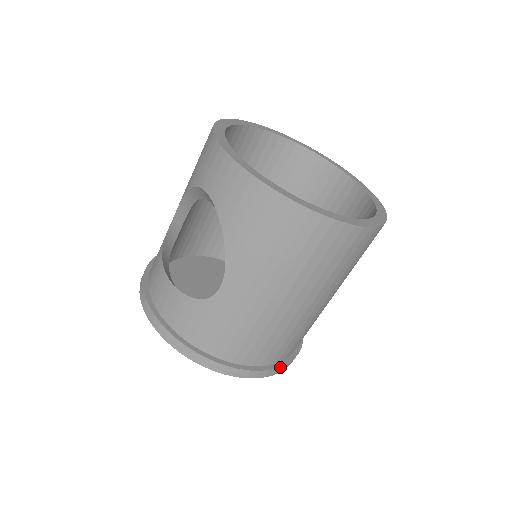
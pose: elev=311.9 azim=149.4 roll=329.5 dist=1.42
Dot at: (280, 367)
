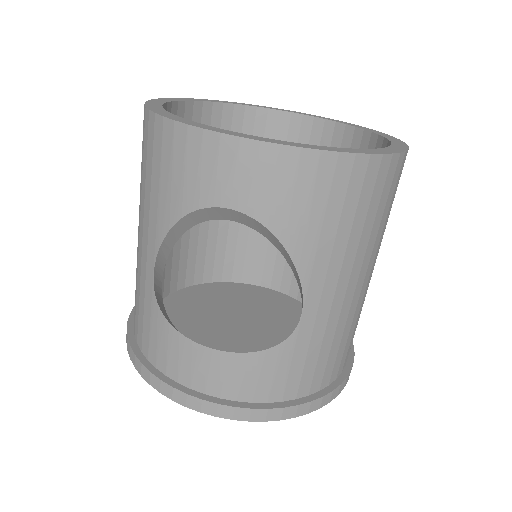
Dot at: (353, 351)
